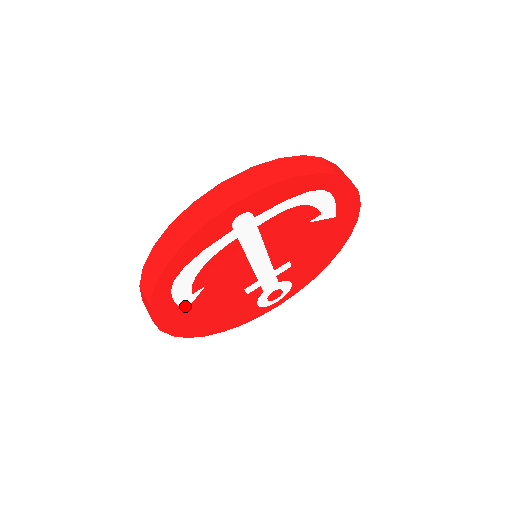
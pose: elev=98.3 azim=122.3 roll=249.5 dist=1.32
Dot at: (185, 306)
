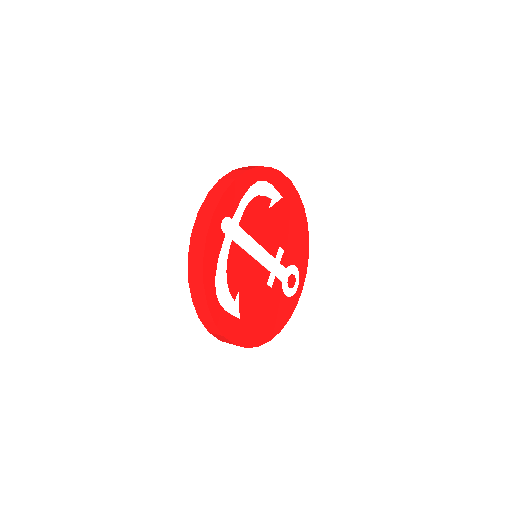
Dot at: (237, 314)
